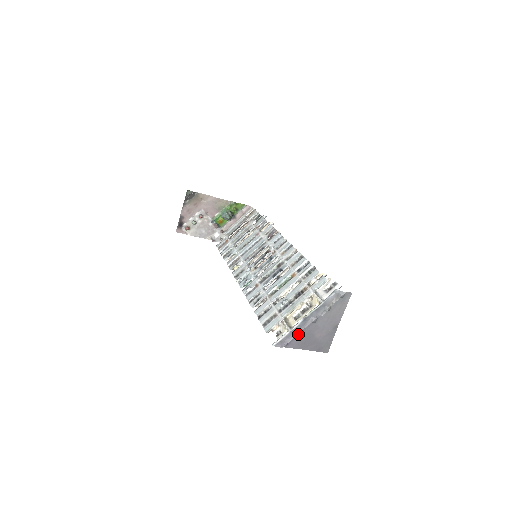
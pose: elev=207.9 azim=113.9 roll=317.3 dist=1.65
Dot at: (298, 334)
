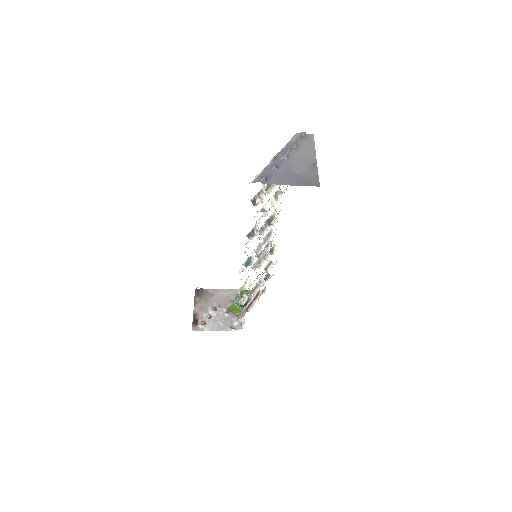
Dot at: (274, 171)
